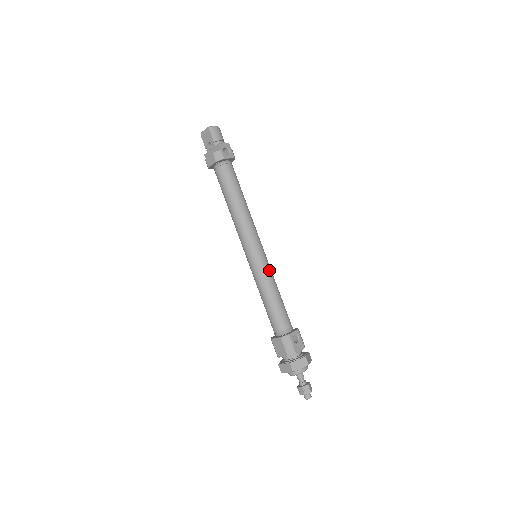
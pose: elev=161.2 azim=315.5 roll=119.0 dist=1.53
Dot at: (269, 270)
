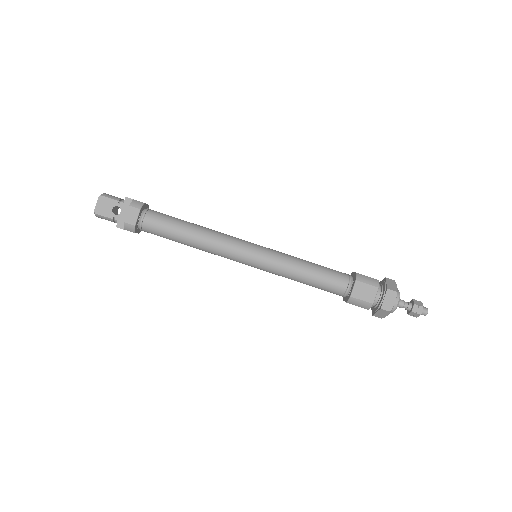
Dot at: (279, 252)
